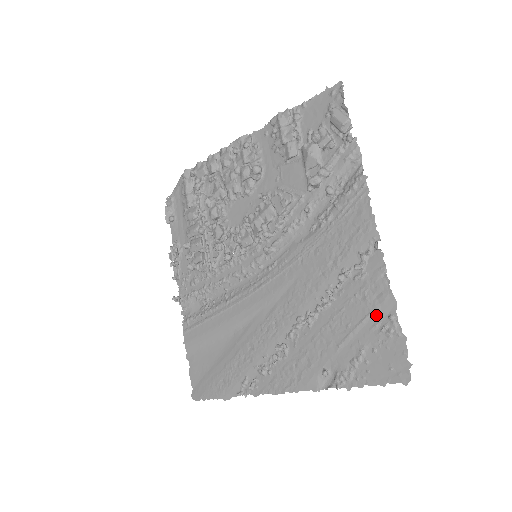
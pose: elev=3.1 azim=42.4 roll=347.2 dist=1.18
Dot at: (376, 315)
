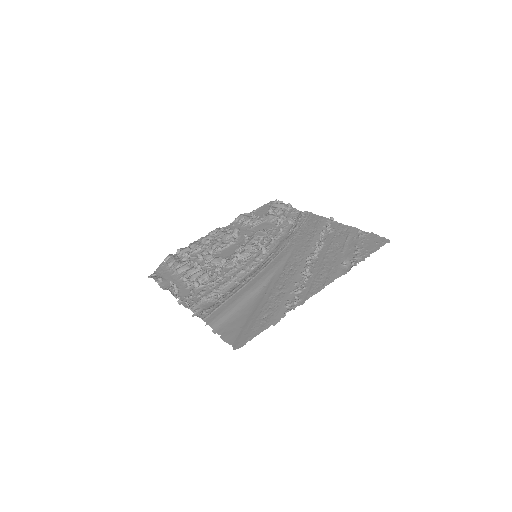
Dot at: (352, 235)
